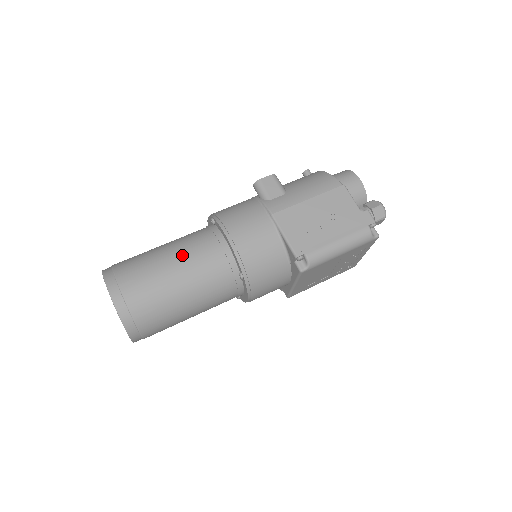
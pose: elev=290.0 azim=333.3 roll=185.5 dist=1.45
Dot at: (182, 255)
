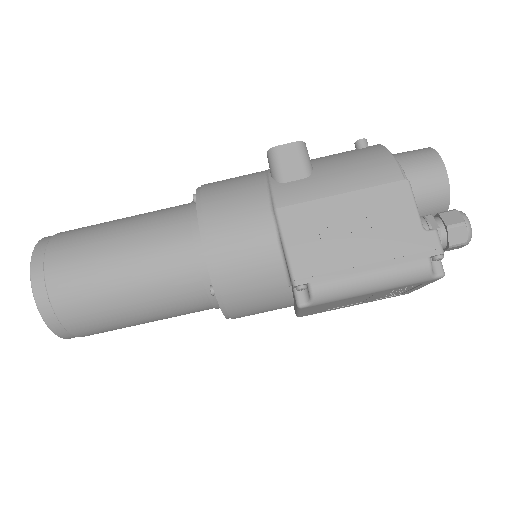
Dot at: (136, 243)
